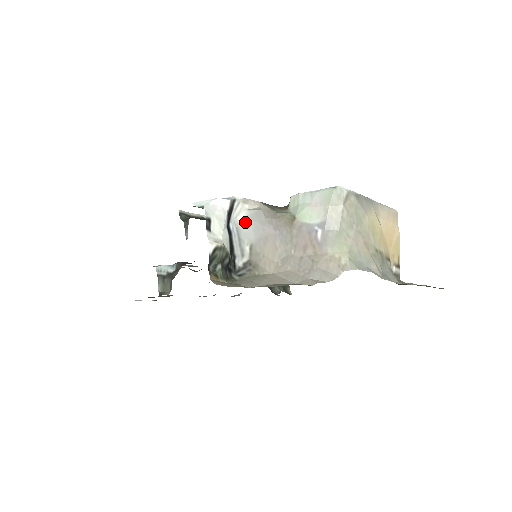
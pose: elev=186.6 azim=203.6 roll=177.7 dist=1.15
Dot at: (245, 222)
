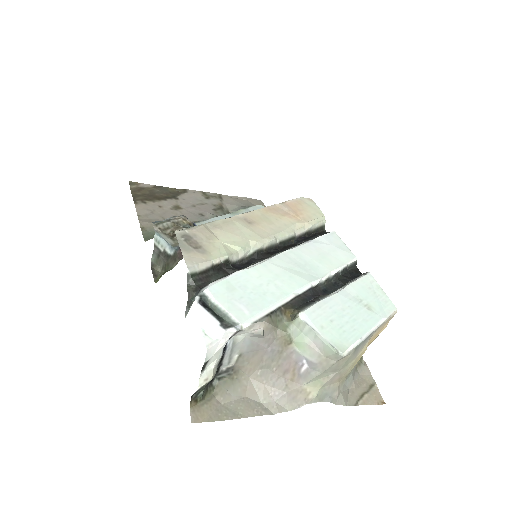
Dot at: (243, 340)
